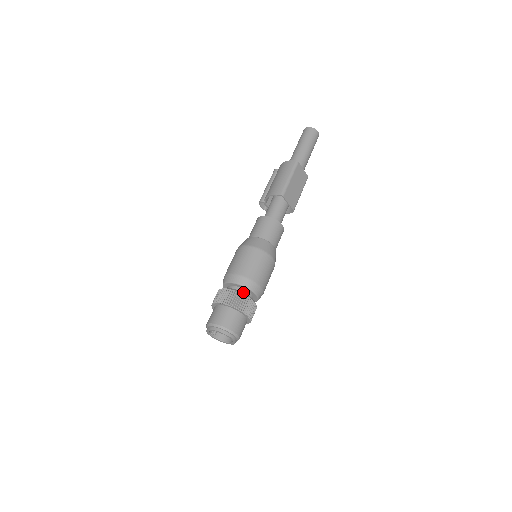
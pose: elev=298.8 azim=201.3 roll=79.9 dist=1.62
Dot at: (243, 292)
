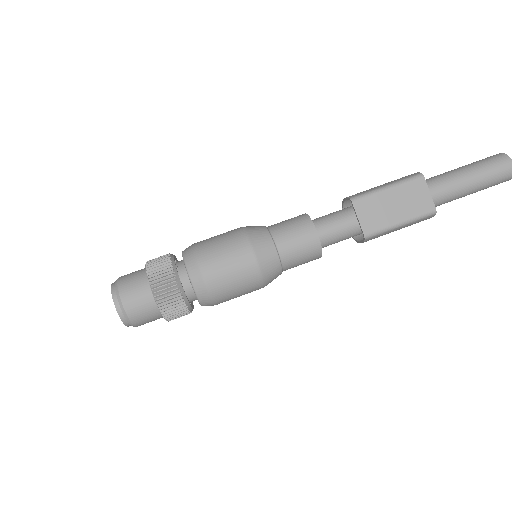
Dot at: (181, 269)
